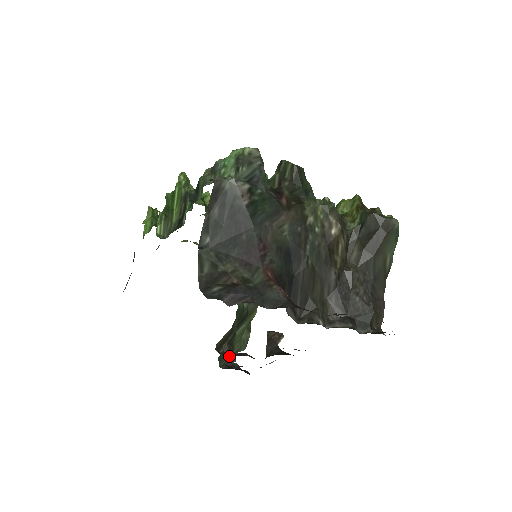
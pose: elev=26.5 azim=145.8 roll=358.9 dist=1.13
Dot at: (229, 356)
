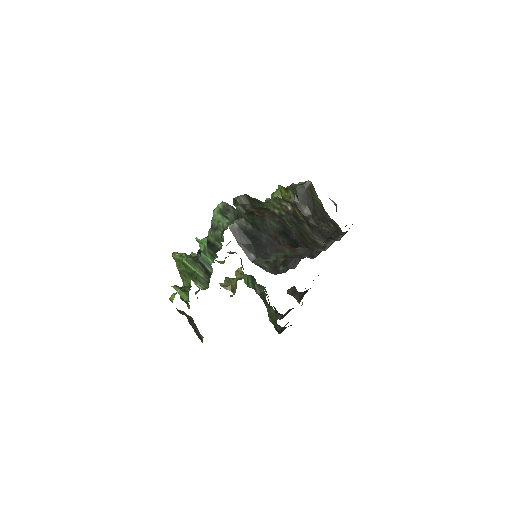
Dot at: occluded
